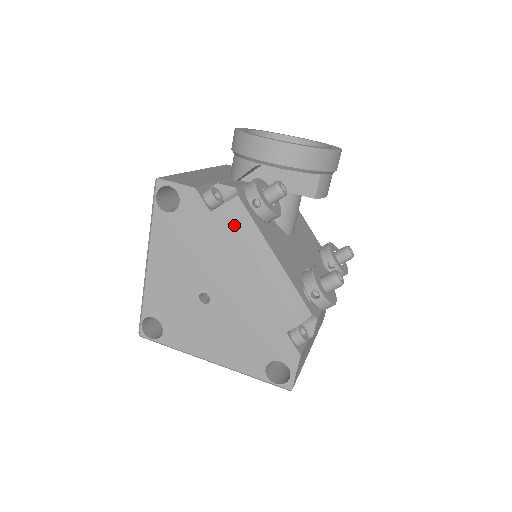
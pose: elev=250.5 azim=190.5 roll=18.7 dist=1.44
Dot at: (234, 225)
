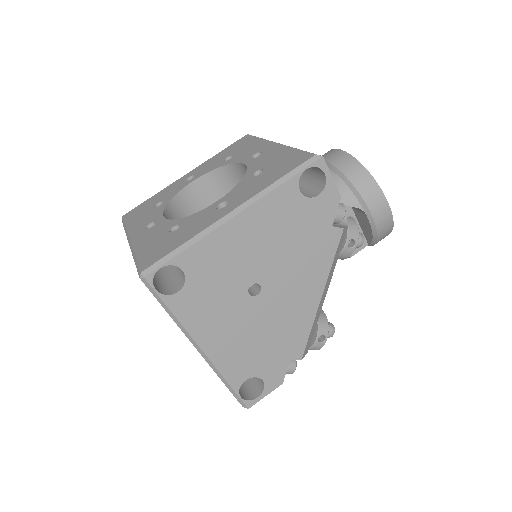
Dot at: (337, 251)
